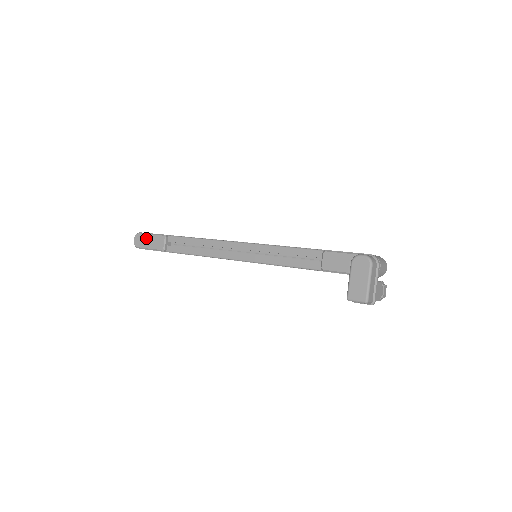
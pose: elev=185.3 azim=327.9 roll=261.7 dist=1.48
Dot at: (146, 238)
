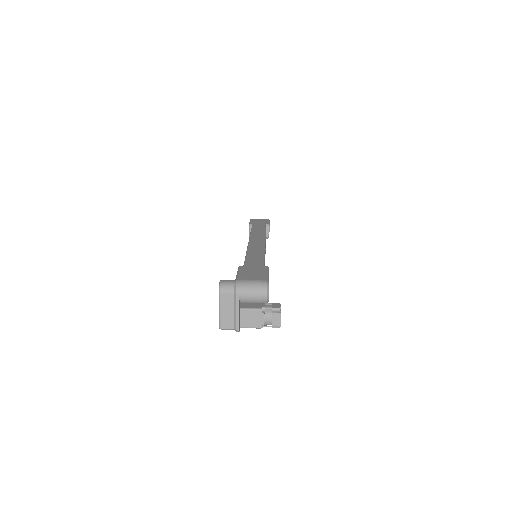
Dot at: occluded
